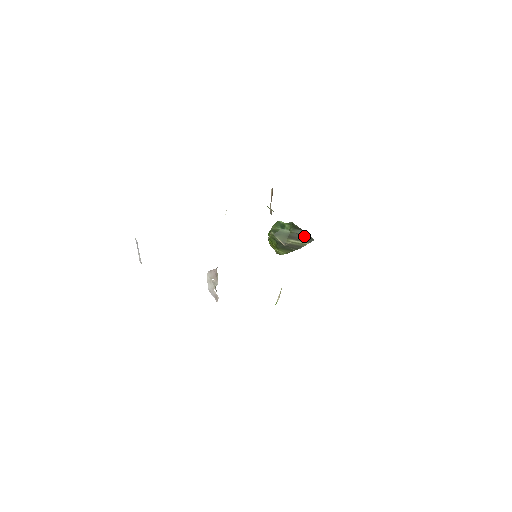
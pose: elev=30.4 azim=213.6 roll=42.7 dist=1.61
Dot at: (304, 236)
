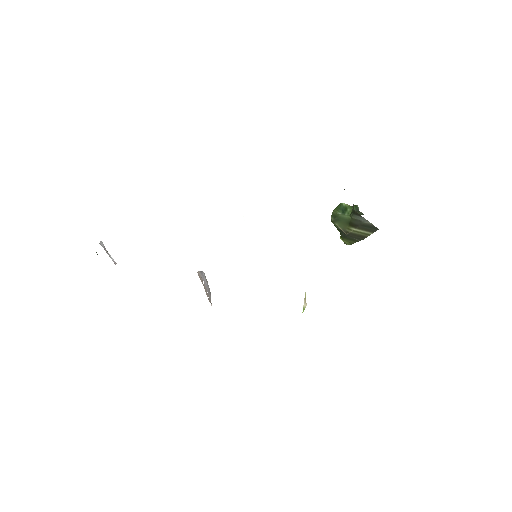
Dot at: (366, 224)
